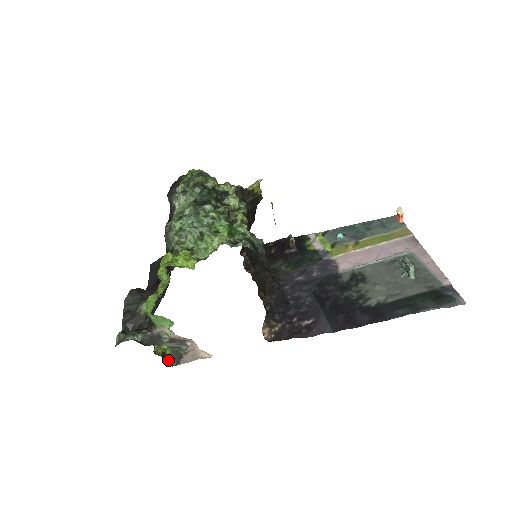
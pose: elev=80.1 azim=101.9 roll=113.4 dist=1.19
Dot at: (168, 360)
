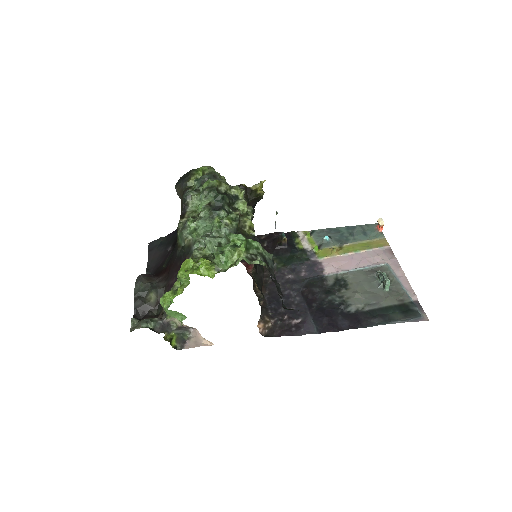
Dot at: (174, 344)
